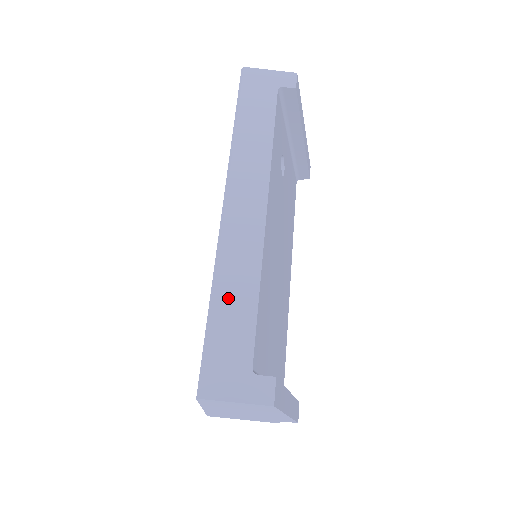
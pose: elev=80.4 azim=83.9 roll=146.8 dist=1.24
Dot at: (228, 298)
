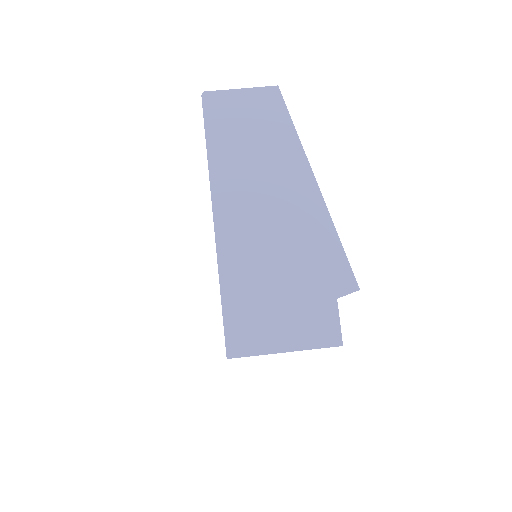
Dot at: occluded
